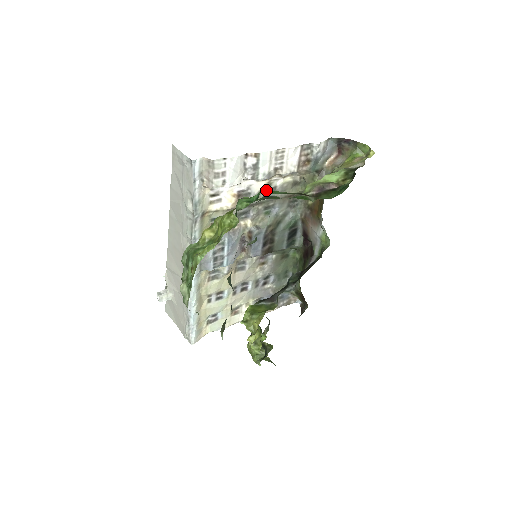
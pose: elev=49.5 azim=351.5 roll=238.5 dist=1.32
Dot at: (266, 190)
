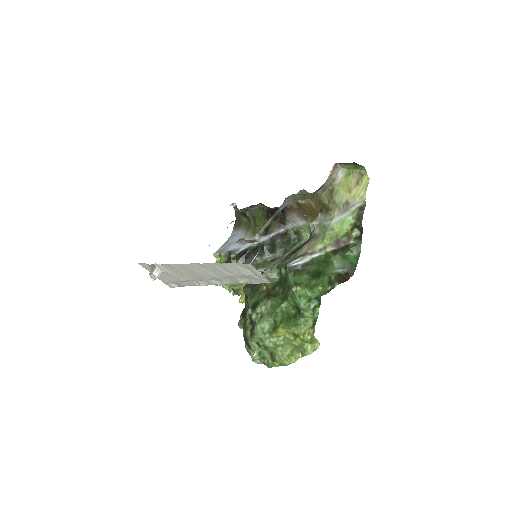
Dot at: (322, 290)
